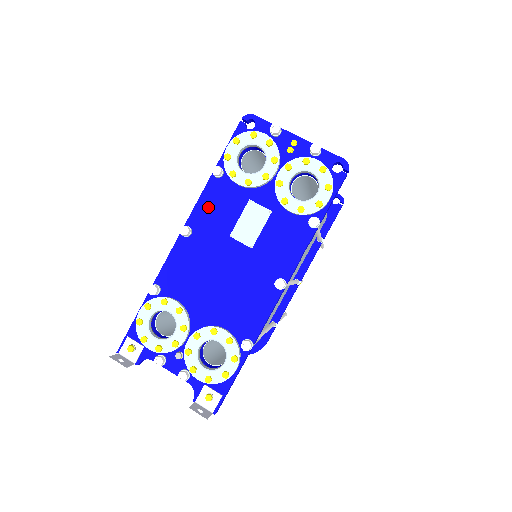
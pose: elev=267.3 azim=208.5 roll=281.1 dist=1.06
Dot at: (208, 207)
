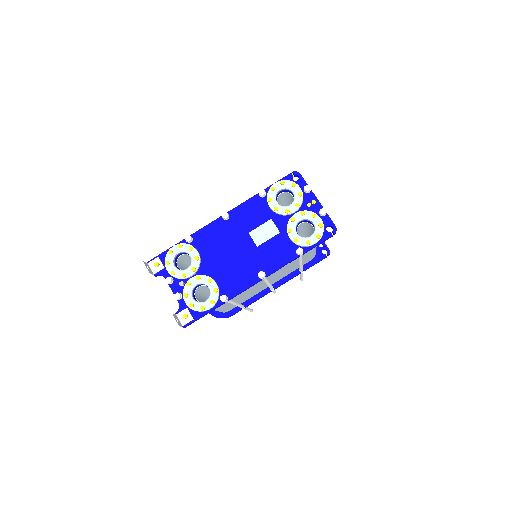
Dot at: (246, 210)
